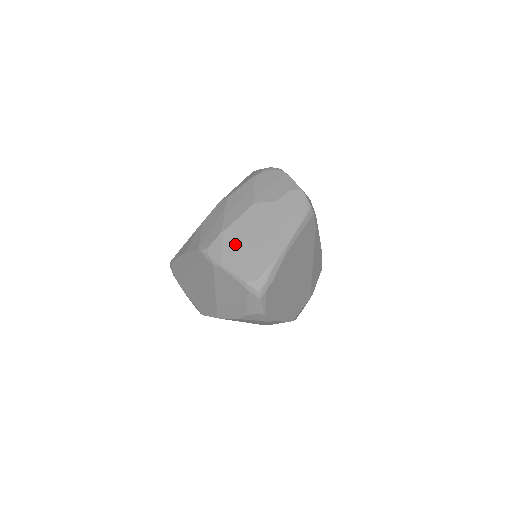
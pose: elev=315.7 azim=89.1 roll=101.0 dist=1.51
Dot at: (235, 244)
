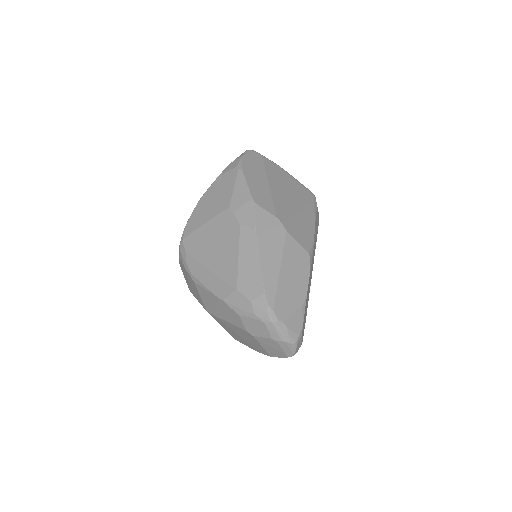
Dot at: occluded
